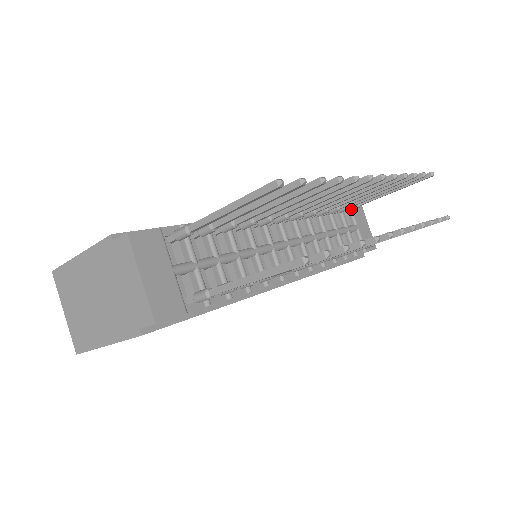
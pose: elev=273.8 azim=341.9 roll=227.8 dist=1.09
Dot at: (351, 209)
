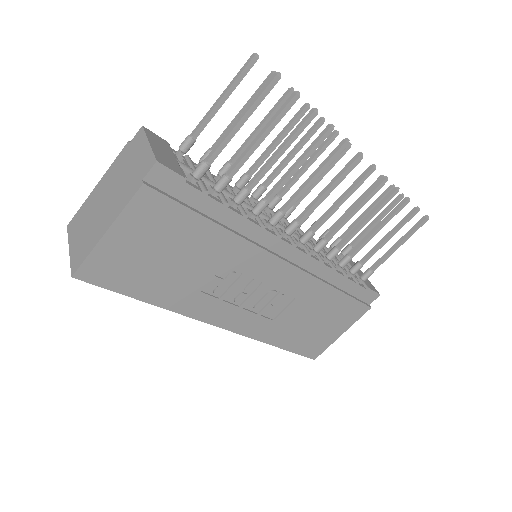
Dot at: (345, 253)
